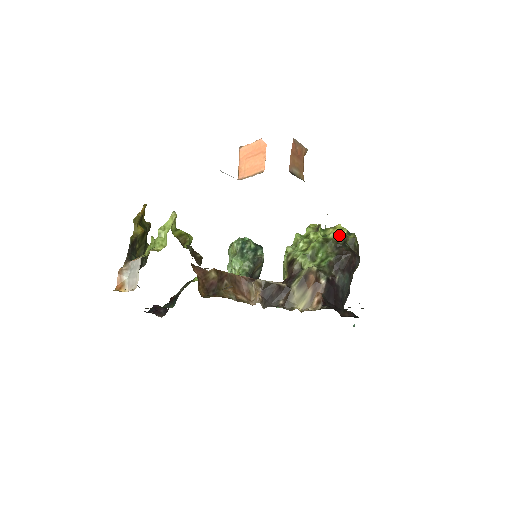
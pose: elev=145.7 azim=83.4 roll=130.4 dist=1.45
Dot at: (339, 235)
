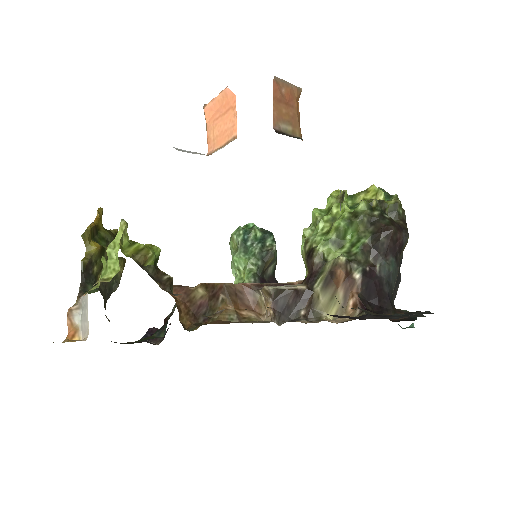
Dot at: (373, 203)
